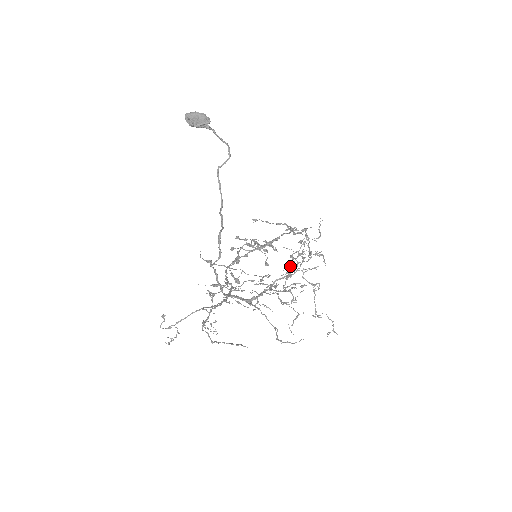
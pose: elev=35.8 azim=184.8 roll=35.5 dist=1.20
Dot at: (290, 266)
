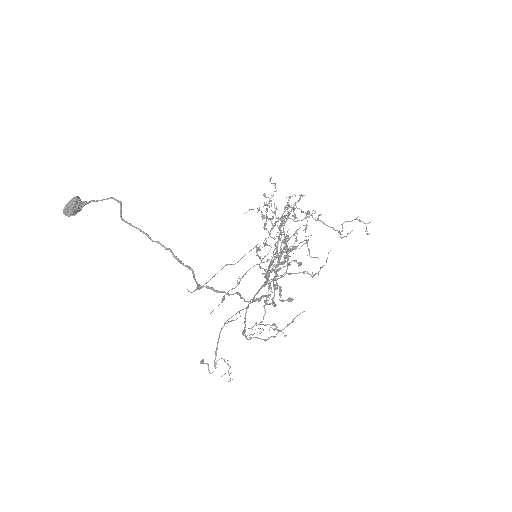
Dot at: occluded
